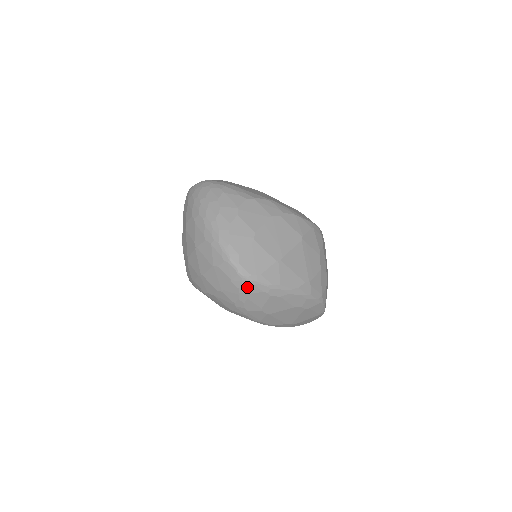
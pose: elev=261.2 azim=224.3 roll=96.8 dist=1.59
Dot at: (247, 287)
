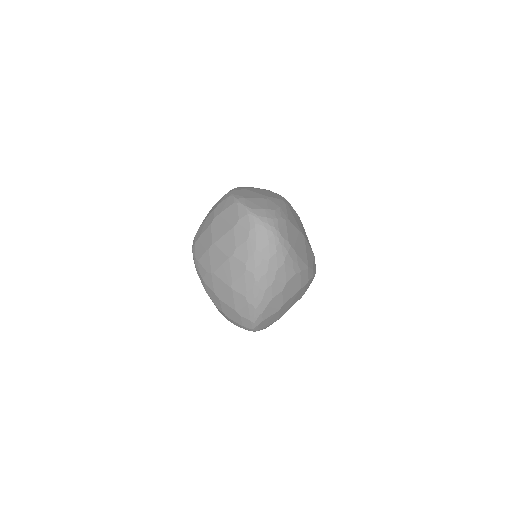
Dot at: occluded
